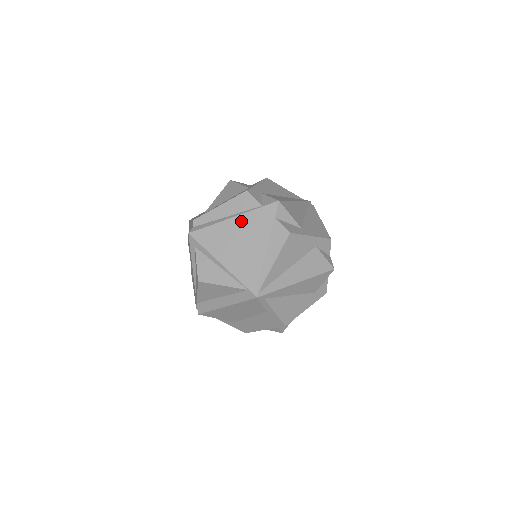
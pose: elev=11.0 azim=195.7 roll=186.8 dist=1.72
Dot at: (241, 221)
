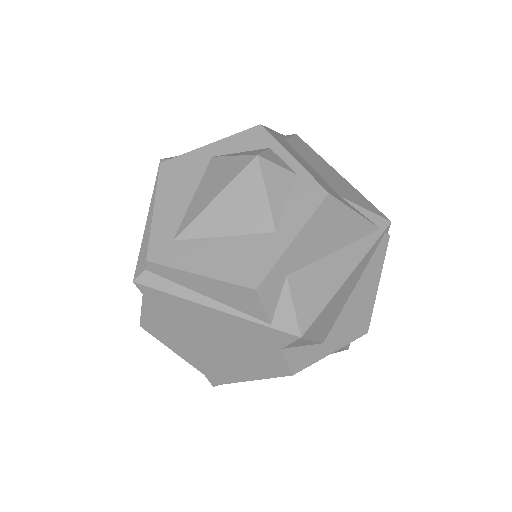
Dot at: (225, 320)
